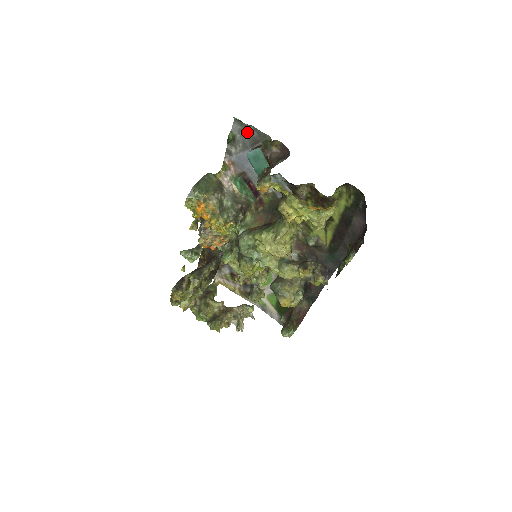
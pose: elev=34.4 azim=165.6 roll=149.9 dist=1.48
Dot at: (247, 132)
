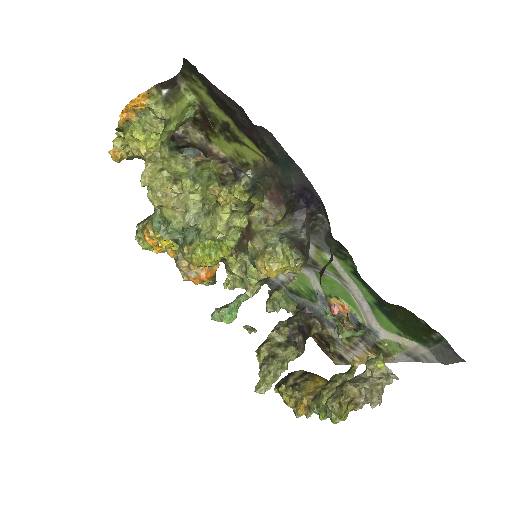
Dot at: occluded
